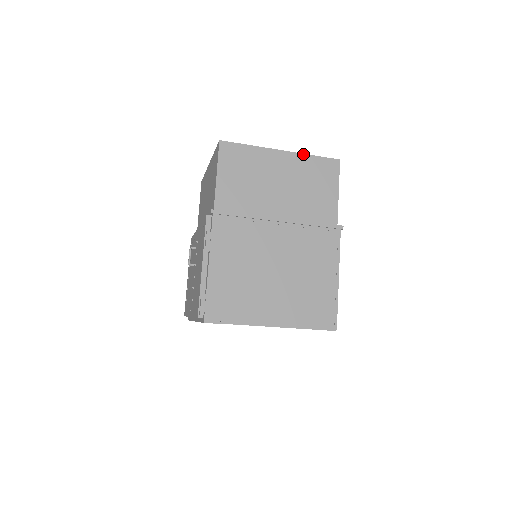
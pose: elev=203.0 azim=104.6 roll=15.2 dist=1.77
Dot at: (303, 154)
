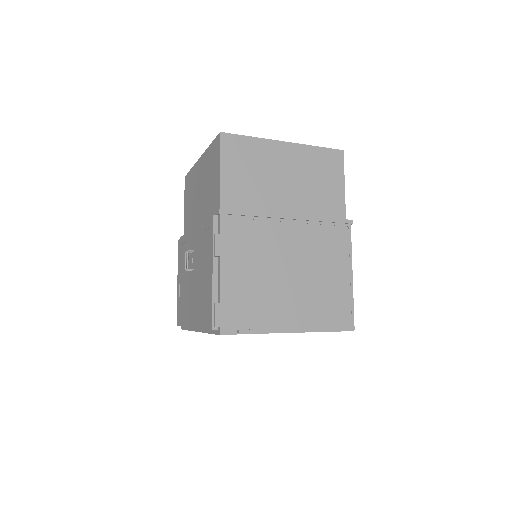
Dot at: (307, 145)
